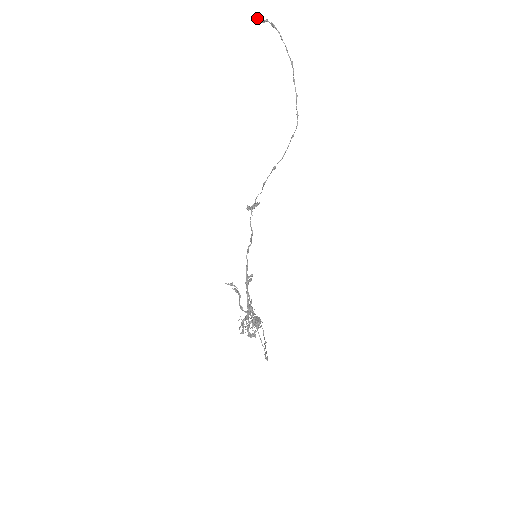
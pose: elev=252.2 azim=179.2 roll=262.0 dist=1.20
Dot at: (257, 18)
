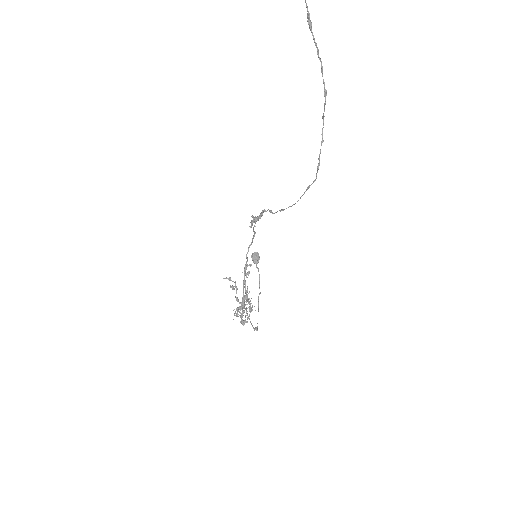
Dot at: out of frame
